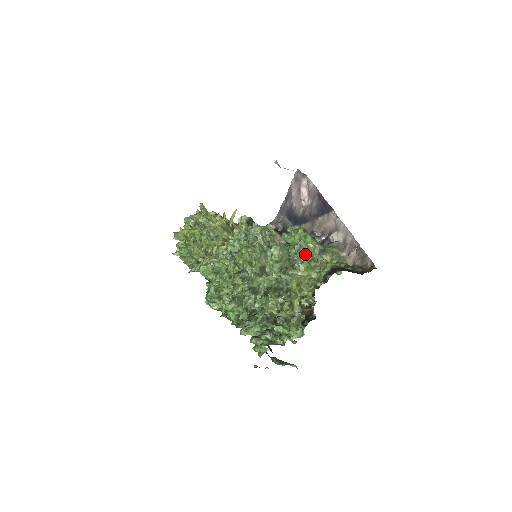
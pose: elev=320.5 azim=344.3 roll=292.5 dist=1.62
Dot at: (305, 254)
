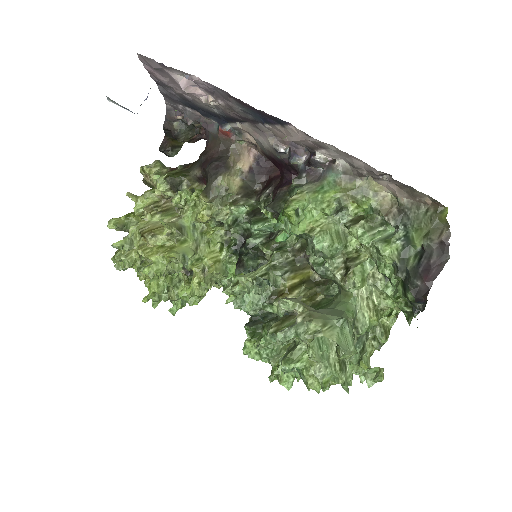
Dot at: (335, 252)
